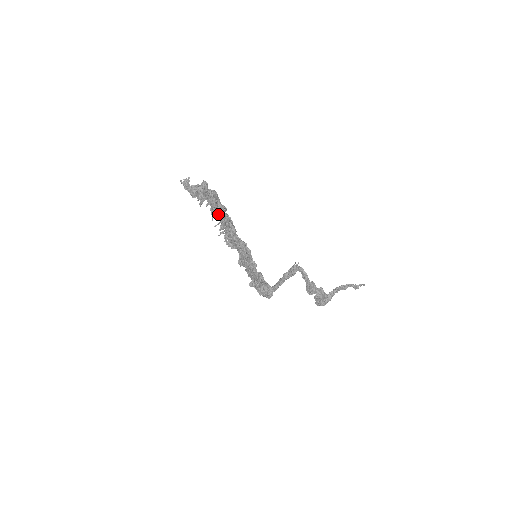
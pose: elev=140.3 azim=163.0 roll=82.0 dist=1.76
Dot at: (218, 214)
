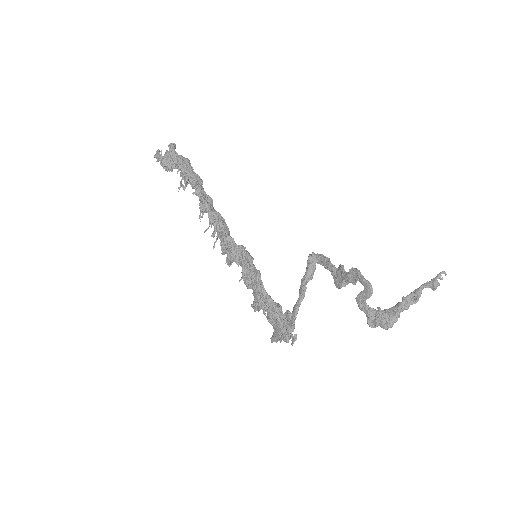
Dot at: (195, 190)
